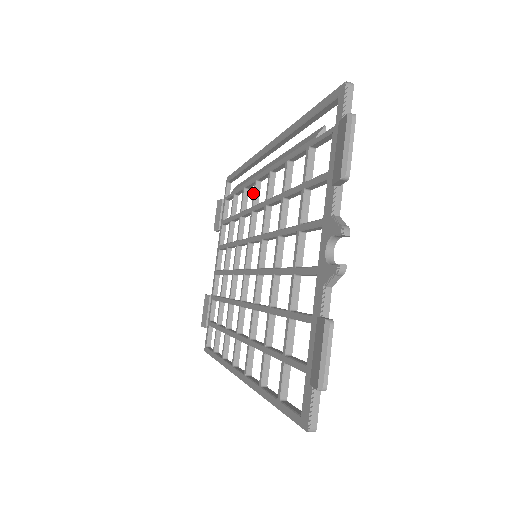
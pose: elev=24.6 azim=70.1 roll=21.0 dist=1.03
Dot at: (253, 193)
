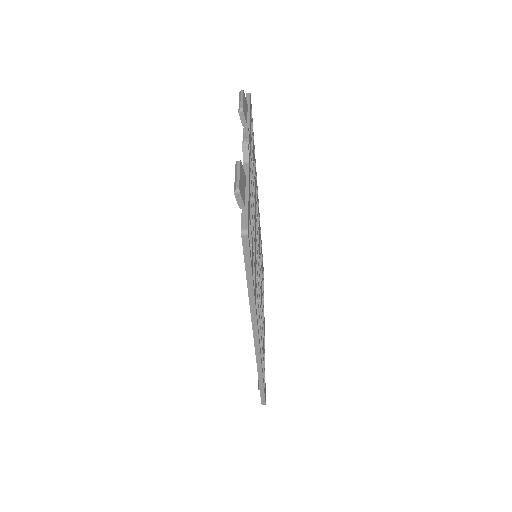
Dot at: occluded
